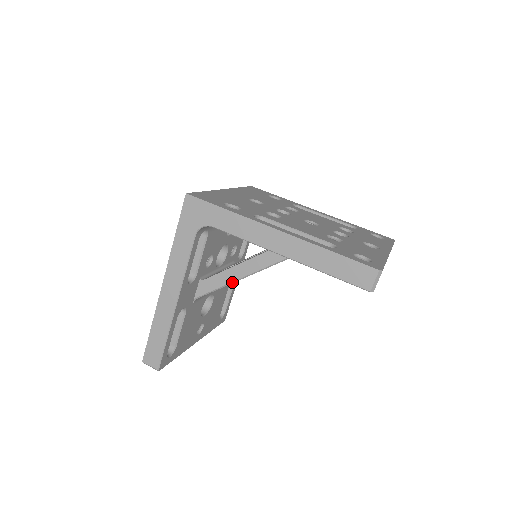
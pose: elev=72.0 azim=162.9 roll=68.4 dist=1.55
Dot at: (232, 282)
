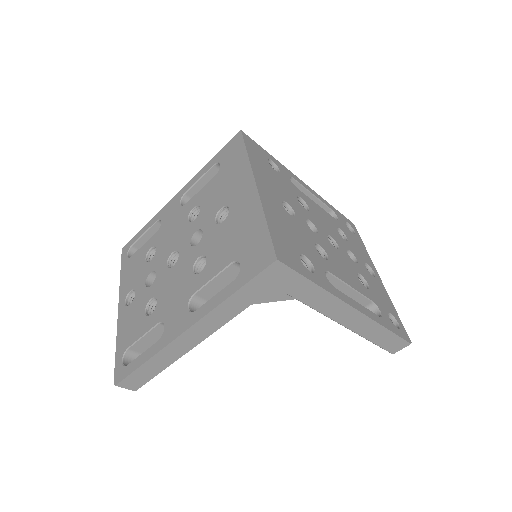
Dot at: occluded
